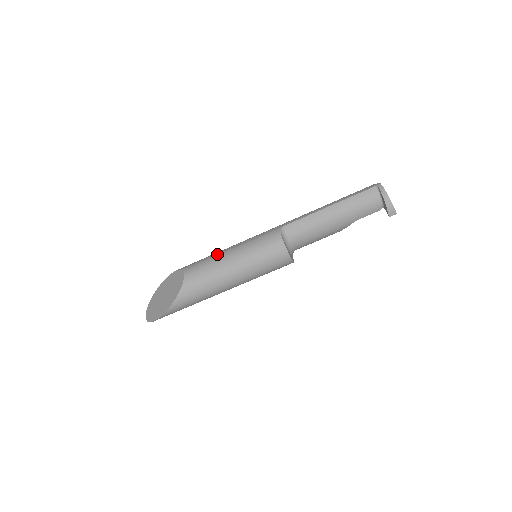
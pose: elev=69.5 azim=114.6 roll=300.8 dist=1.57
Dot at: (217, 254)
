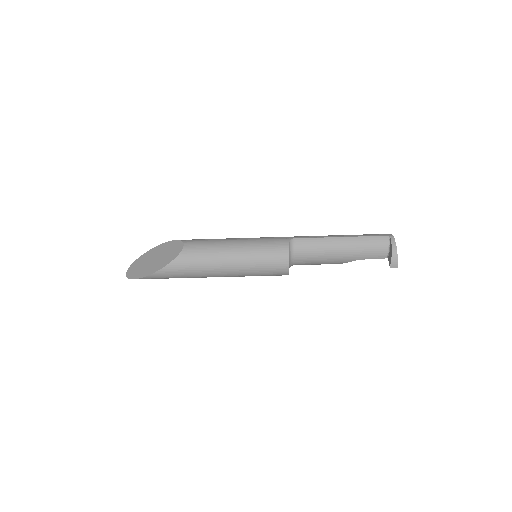
Dot at: (222, 240)
